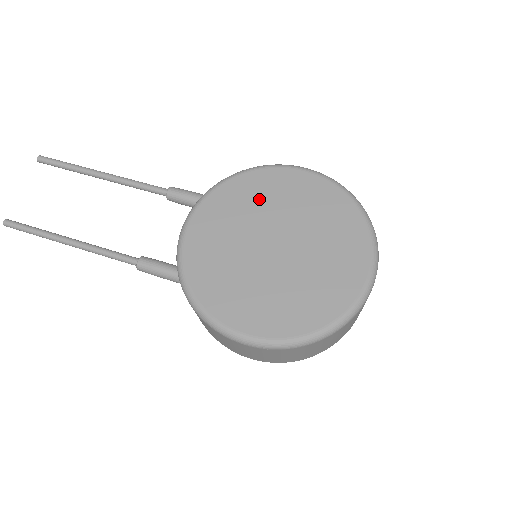
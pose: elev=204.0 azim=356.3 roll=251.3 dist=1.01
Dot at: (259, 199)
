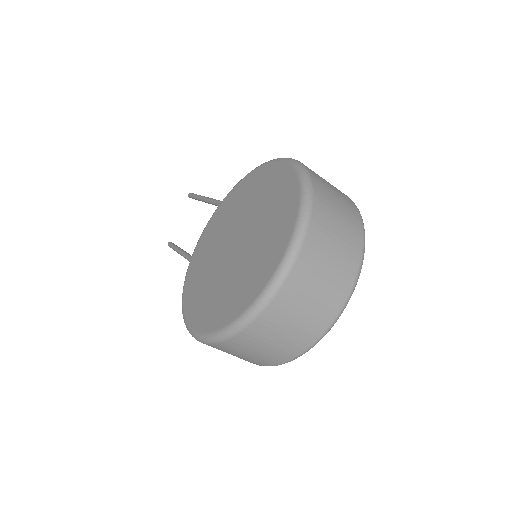
Dot at: (243, 200)
